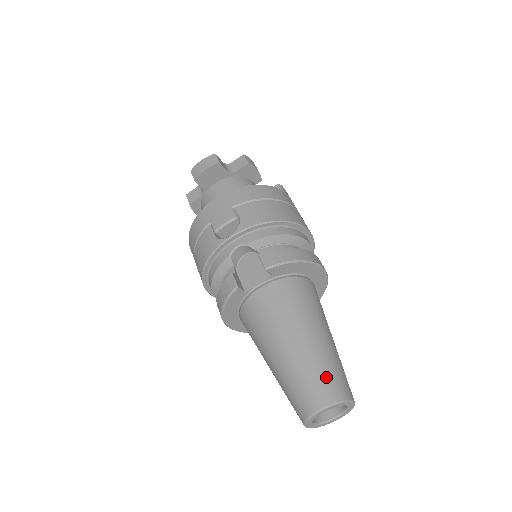
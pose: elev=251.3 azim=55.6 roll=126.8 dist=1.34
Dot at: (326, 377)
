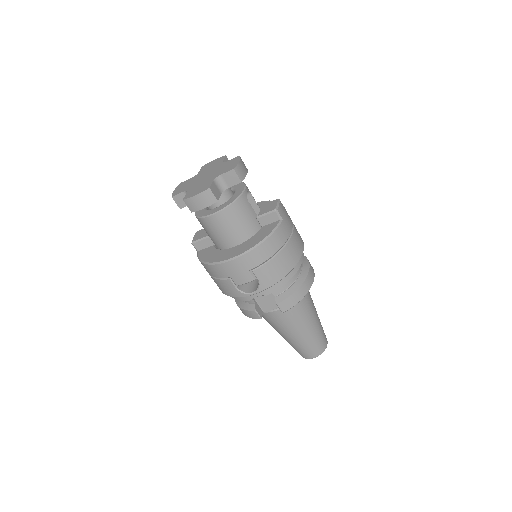
Dot at: (316, 346)
